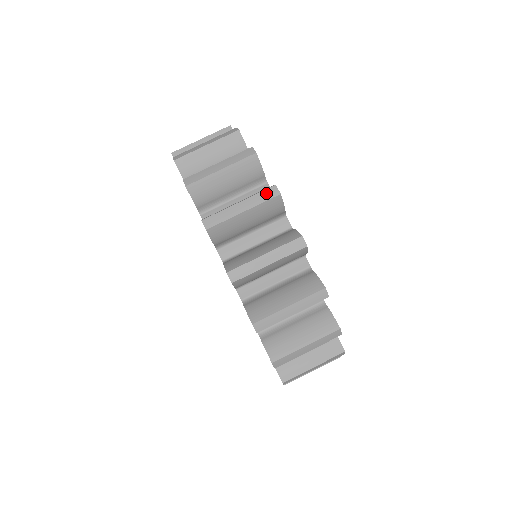
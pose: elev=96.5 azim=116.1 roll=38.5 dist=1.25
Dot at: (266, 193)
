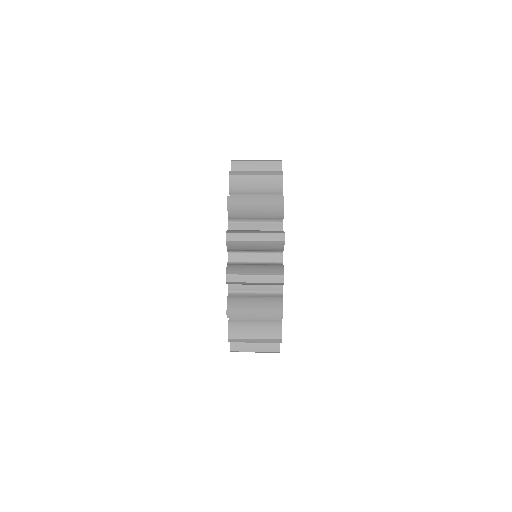
Dot at: (275, 172)
